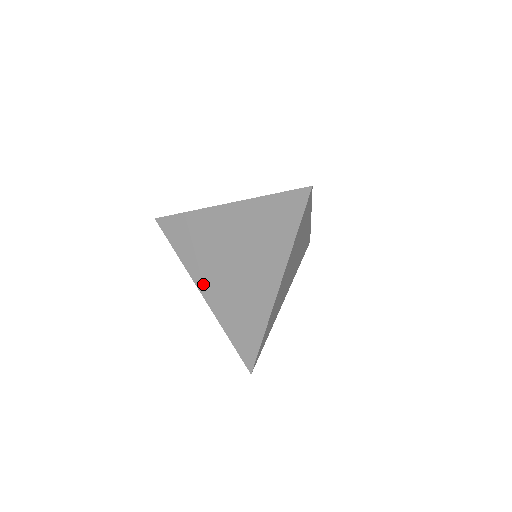
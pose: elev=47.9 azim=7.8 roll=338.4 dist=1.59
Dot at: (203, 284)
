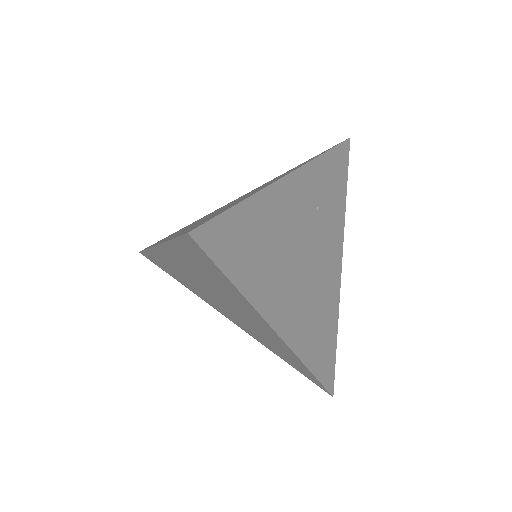
Dot at: (223, 313)
